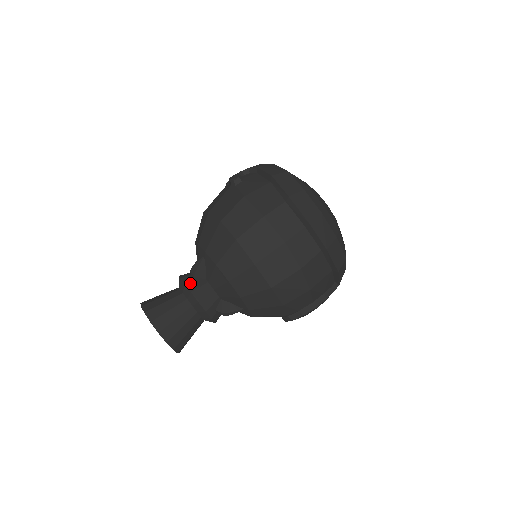
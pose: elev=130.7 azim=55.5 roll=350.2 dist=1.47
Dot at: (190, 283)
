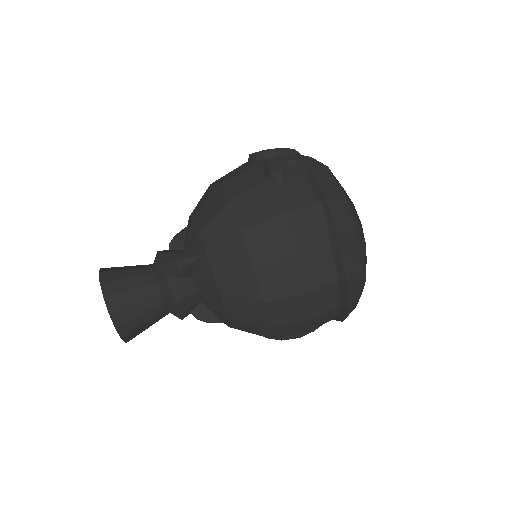
Dot at: (172, 277)
